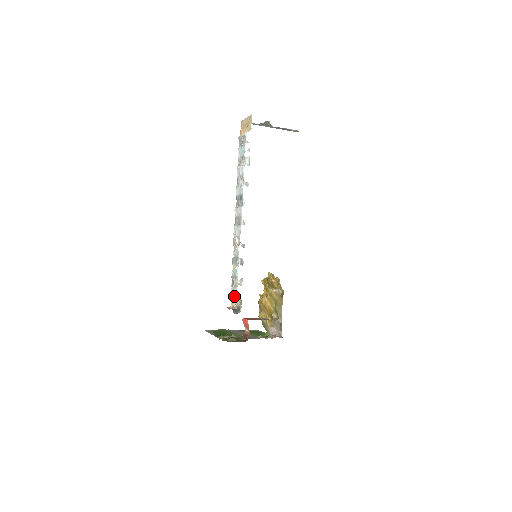
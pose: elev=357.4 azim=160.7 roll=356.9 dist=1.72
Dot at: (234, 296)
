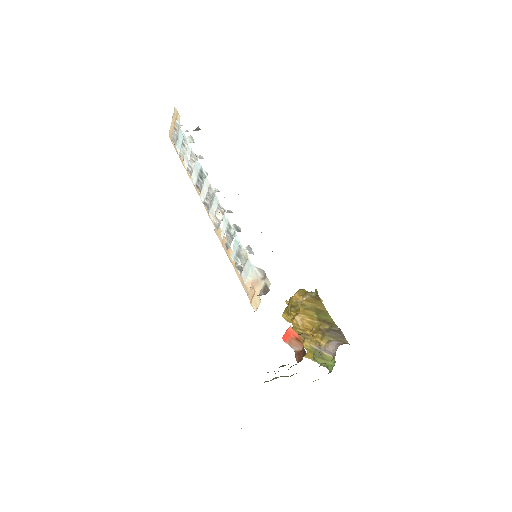
Dot at: (251, 280)
